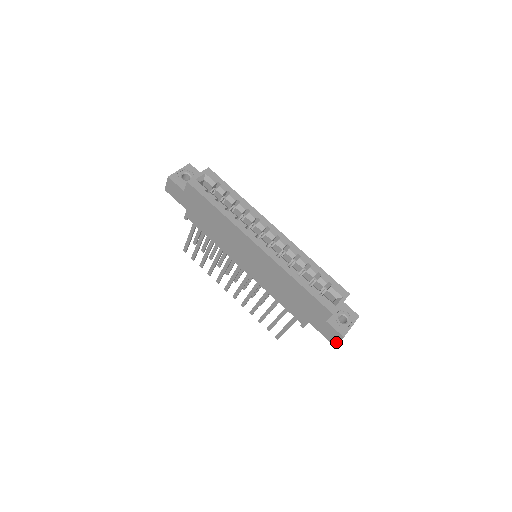
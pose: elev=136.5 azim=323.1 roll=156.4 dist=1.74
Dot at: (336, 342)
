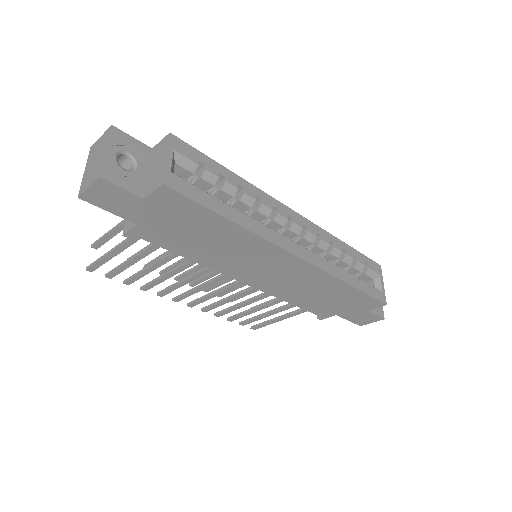
Dot at: occluded
